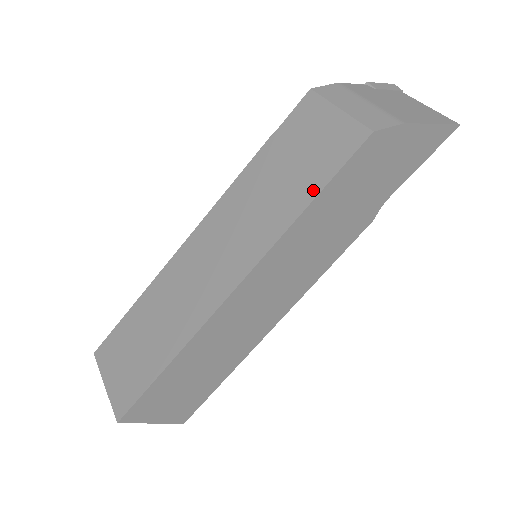
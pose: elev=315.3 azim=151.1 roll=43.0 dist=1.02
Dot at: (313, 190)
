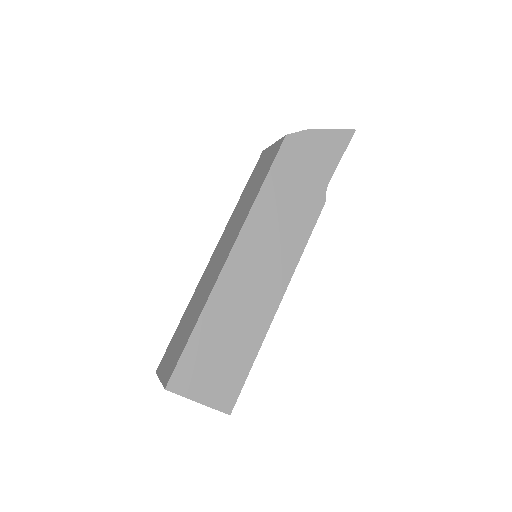
Dot at: (263, 178)
